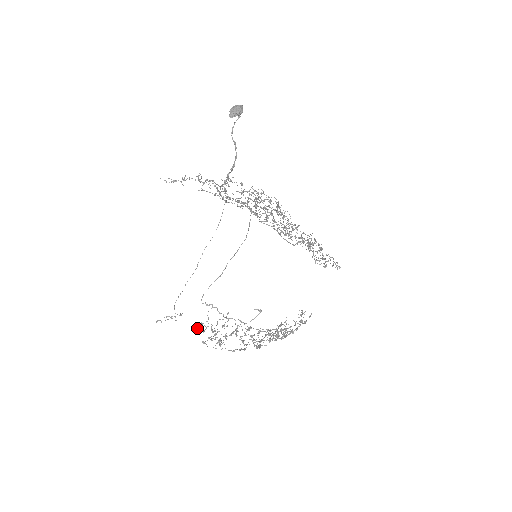
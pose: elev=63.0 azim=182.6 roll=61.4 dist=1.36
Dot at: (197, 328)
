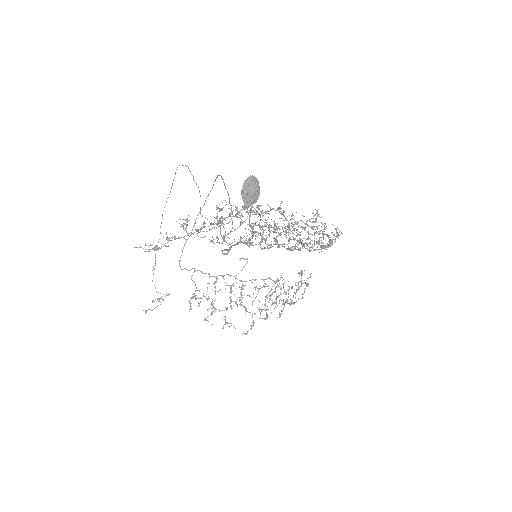
Dot at: occluded
